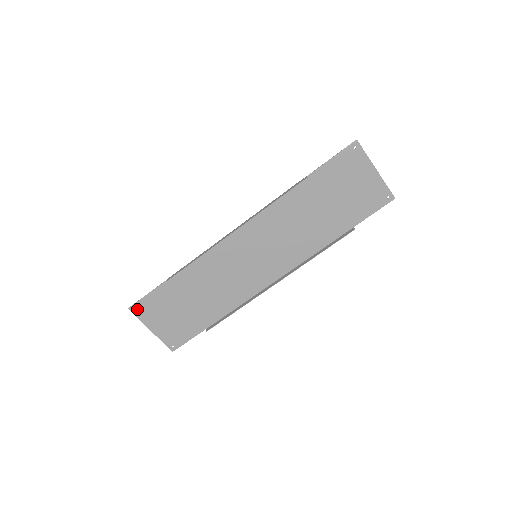
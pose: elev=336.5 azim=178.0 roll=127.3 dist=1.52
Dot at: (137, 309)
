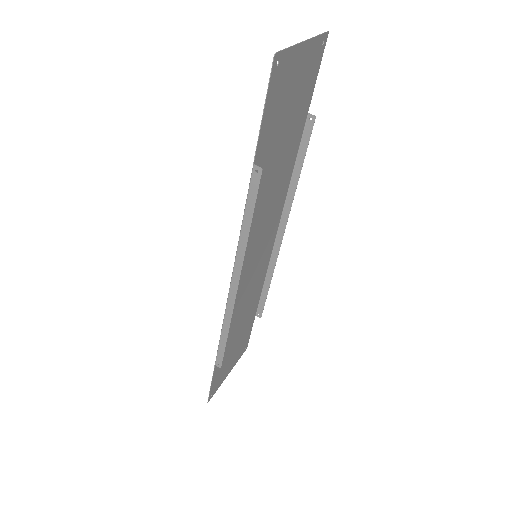
Dot at: (212, 393)
